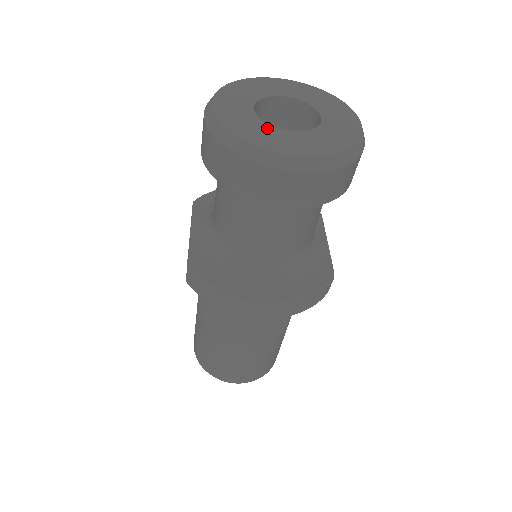
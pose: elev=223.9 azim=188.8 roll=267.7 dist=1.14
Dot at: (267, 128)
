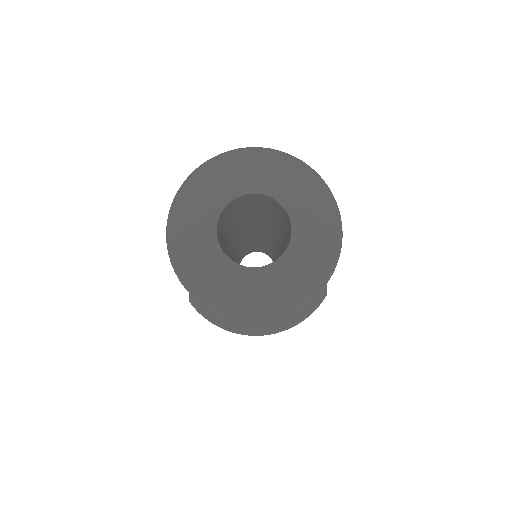
Dot at: (230, 269)
